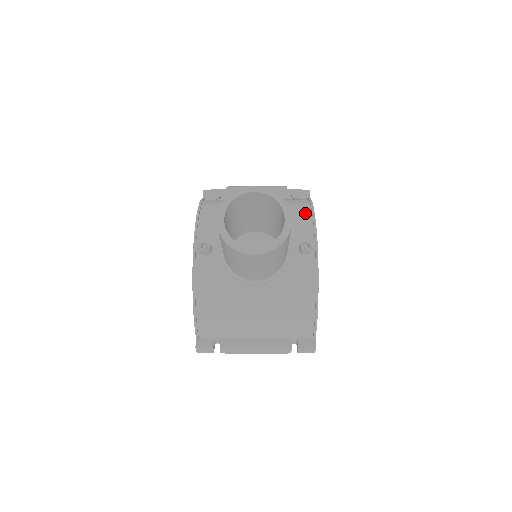
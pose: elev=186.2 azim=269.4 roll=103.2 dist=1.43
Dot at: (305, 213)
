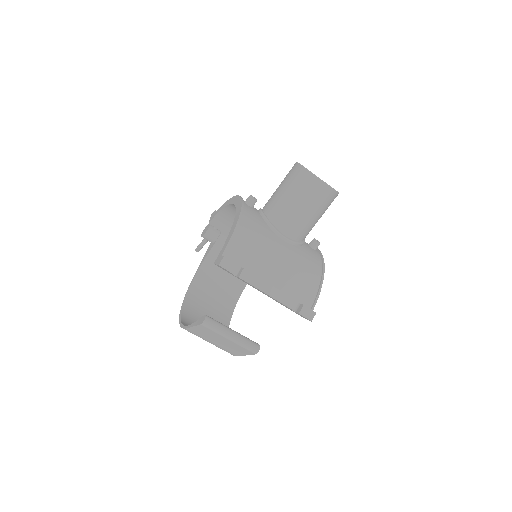
Dot at: occluded
